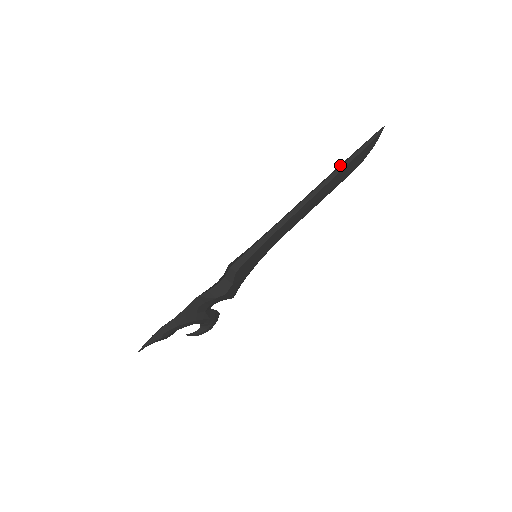
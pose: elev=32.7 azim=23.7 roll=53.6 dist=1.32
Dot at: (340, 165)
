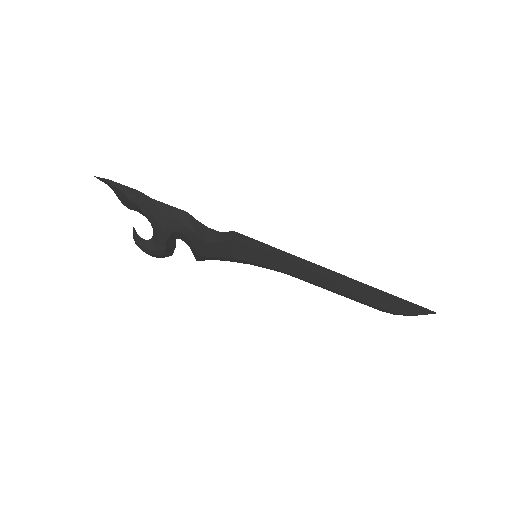
Dot at: (383, 291)
